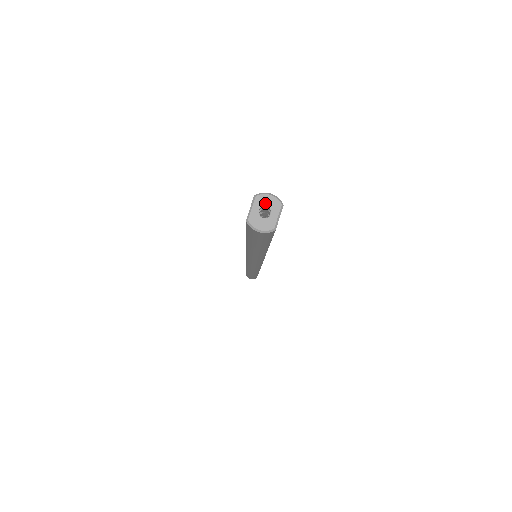
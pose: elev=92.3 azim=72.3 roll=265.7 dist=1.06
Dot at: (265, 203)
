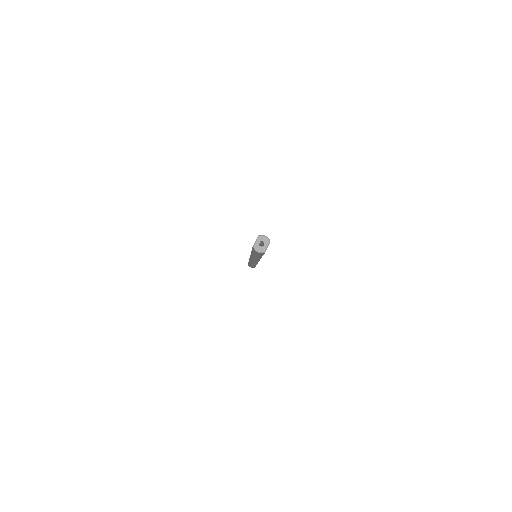
Dot at: (262, 240)
